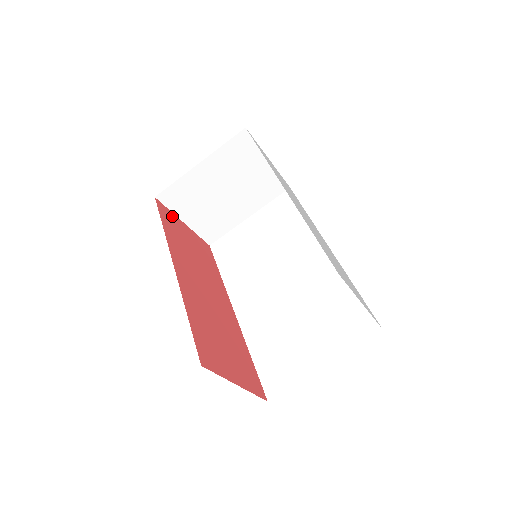
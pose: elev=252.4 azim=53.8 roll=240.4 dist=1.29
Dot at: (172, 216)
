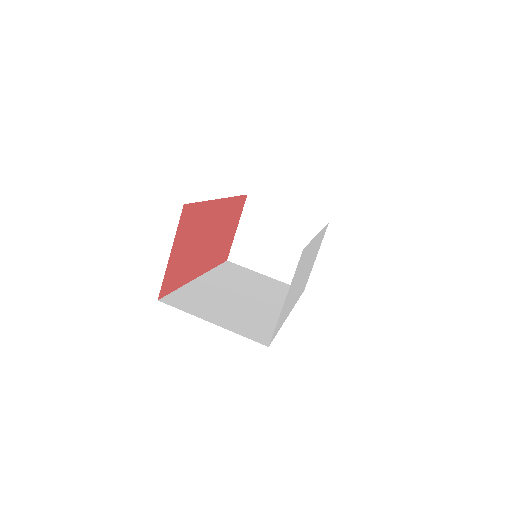
Dot at: (240, 213)
